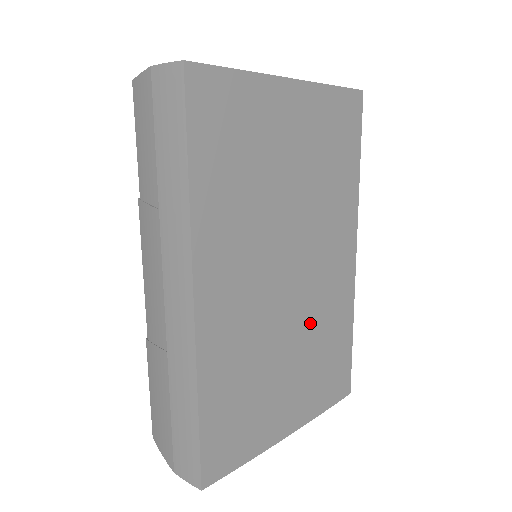
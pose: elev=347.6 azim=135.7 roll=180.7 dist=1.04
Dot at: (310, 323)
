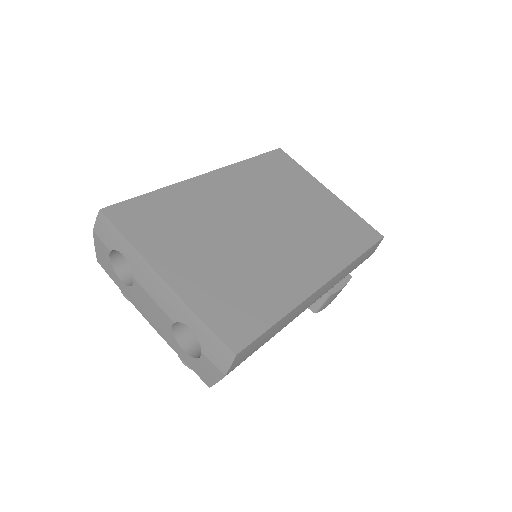
Dot at: (252, 259)
